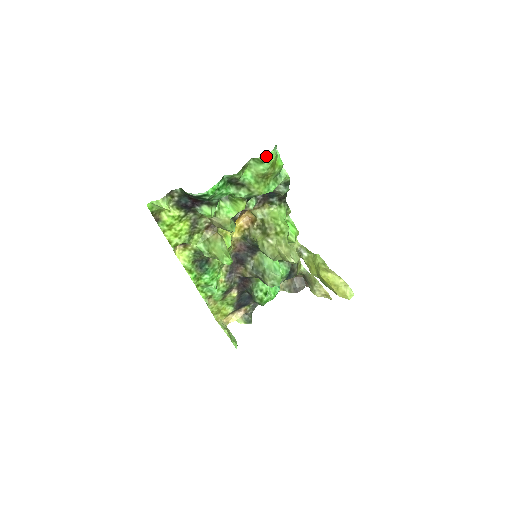
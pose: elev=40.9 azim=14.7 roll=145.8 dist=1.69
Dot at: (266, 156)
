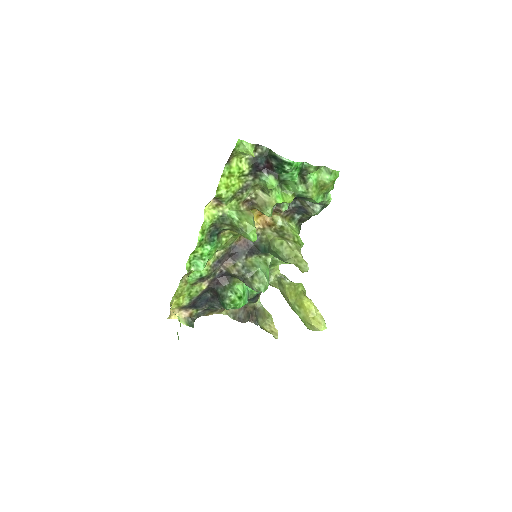
Dot at: (335, 171)
